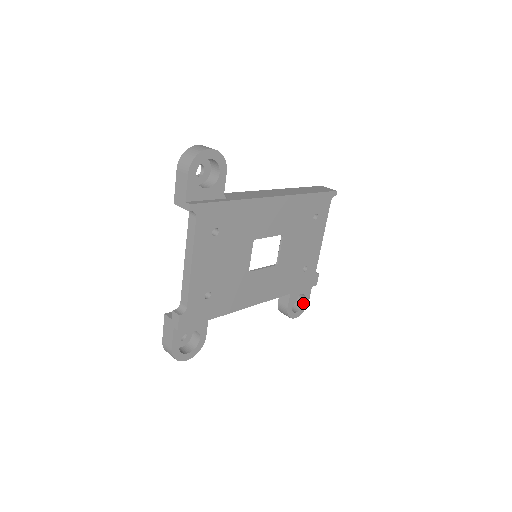
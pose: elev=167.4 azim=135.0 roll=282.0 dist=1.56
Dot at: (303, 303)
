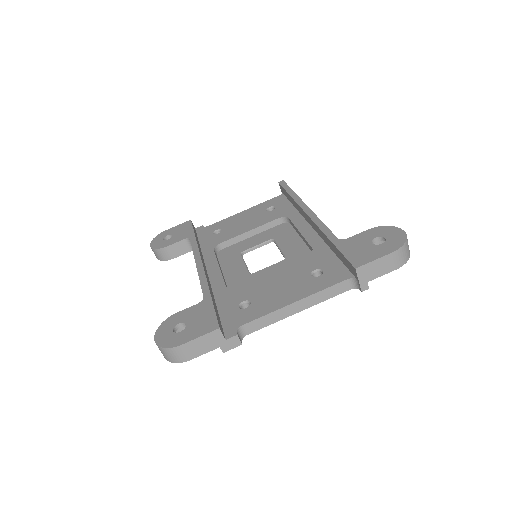
Dot at: occluded
